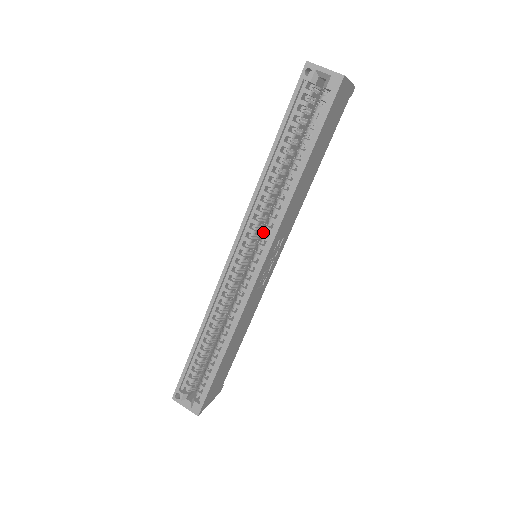
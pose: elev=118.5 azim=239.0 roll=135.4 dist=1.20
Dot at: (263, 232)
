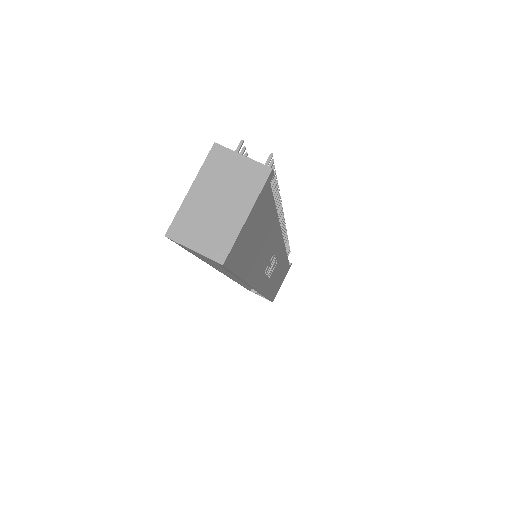
Dot at: occluded
